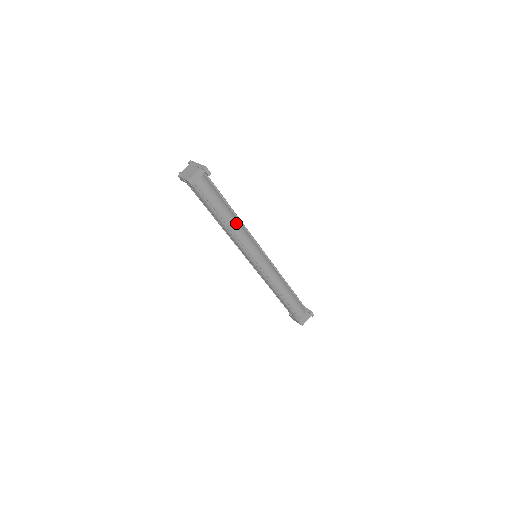
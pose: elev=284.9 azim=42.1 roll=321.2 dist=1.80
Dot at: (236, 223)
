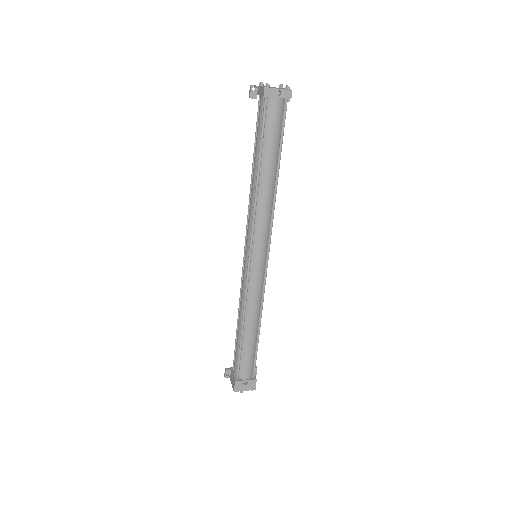
Dot at: occluded
